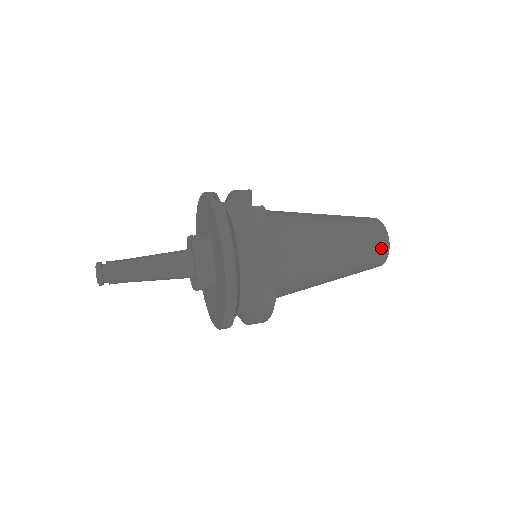
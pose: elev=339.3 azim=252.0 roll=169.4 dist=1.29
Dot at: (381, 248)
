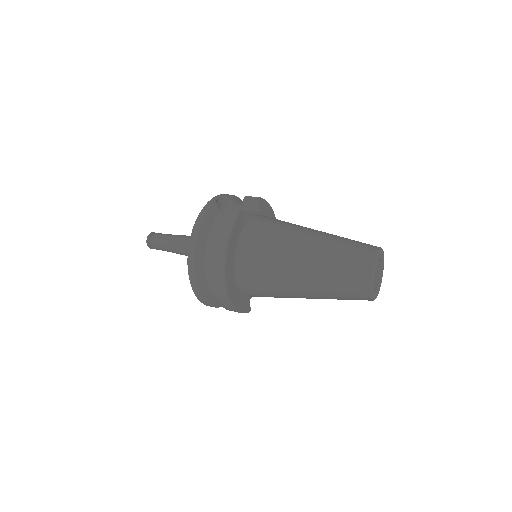
Dot at: (360, 275)
